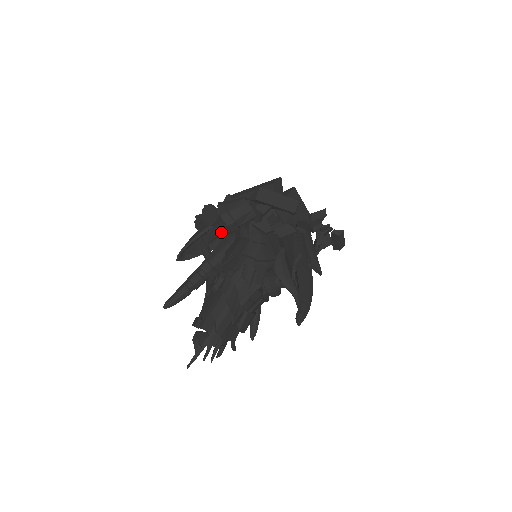
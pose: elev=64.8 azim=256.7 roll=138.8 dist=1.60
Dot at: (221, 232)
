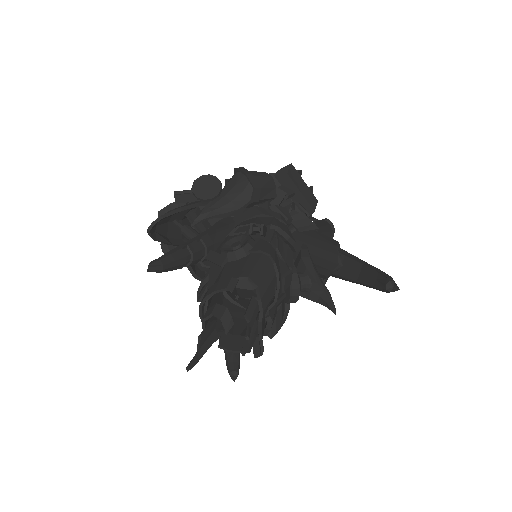
Dot at: (224, 208)
